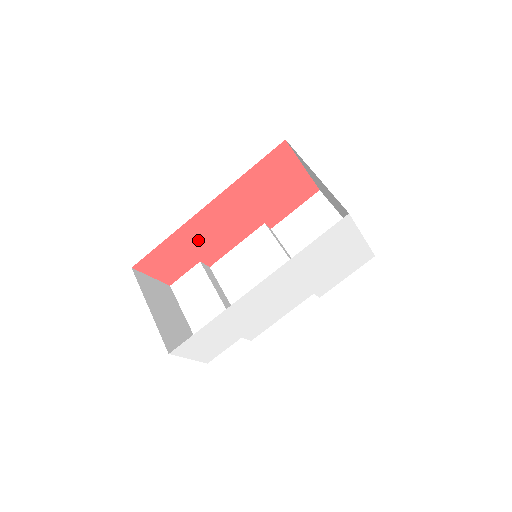
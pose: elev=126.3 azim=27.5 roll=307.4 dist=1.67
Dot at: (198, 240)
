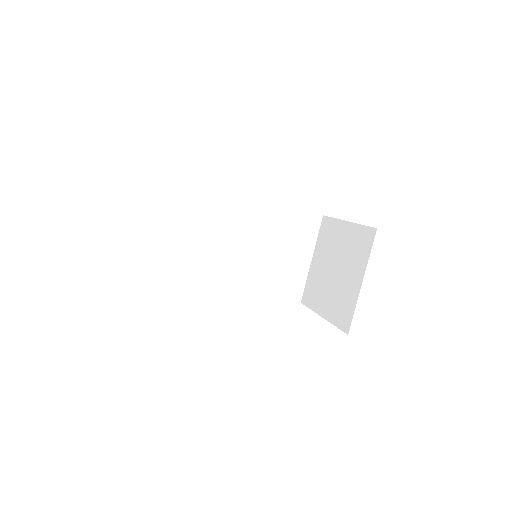
Dot at: occluded
